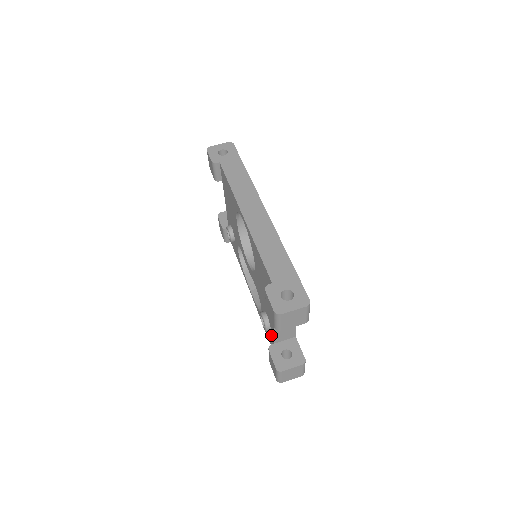
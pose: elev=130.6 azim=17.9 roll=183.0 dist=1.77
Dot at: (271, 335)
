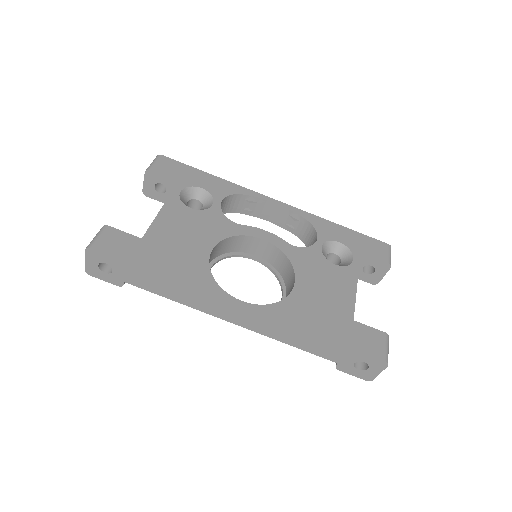
Dot at: occluded
